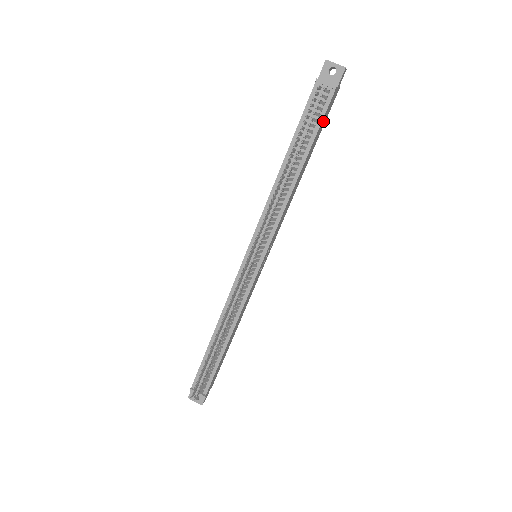
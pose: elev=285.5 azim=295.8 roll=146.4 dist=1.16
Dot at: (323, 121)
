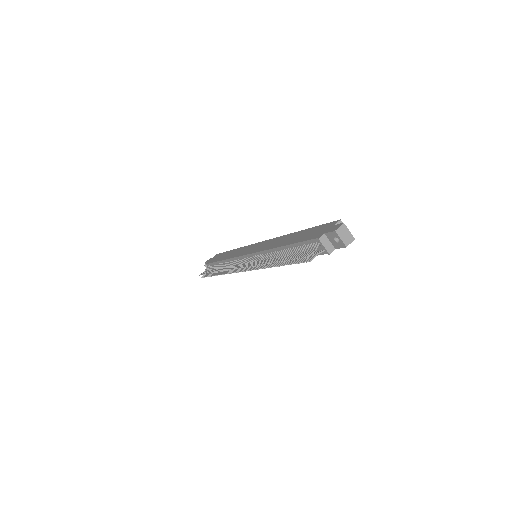
Dot at: occluded
